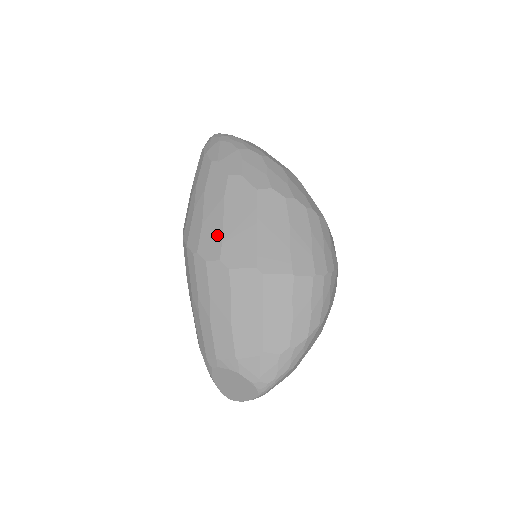
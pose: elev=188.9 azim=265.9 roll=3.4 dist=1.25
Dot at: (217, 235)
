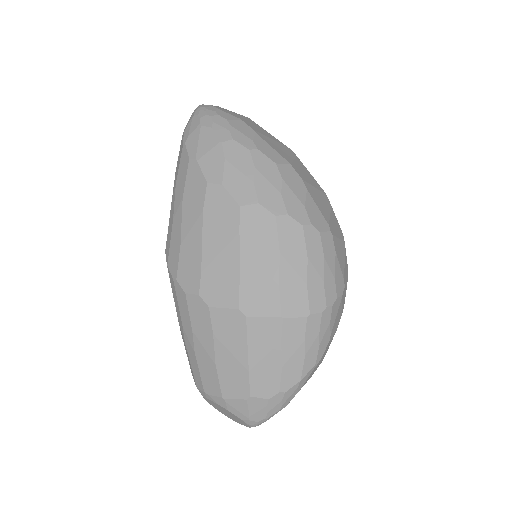
Dot at: (196, 263)
